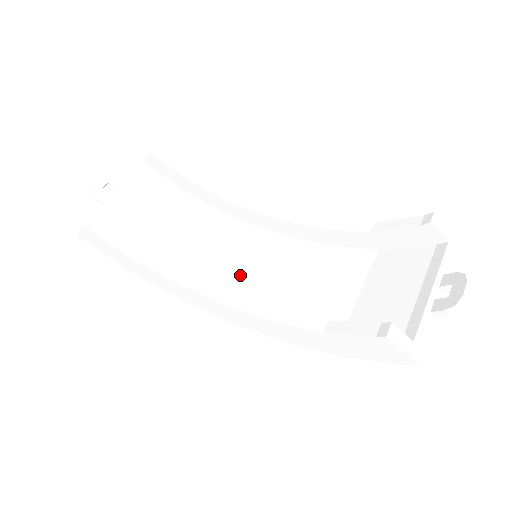
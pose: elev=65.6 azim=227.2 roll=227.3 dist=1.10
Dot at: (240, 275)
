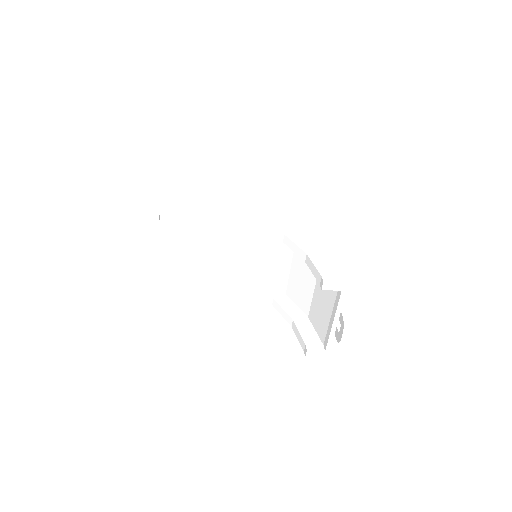
Dot at: (257, 255)
